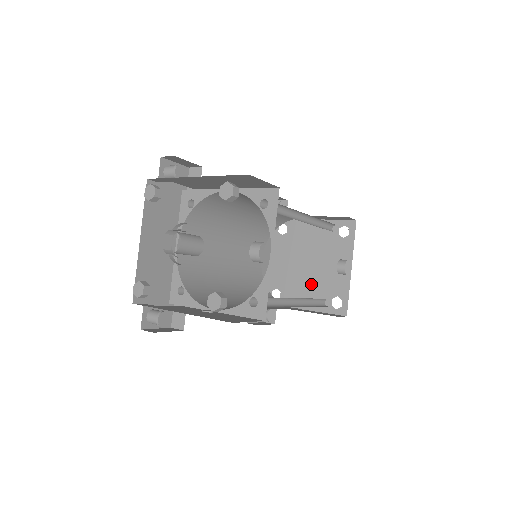
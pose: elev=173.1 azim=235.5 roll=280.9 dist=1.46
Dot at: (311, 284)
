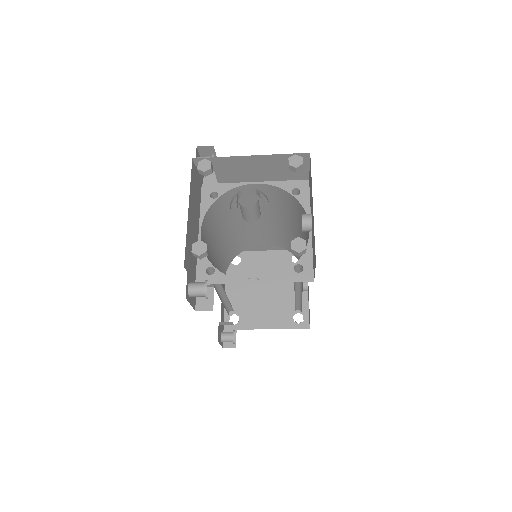
Dot at: (271, 305)
